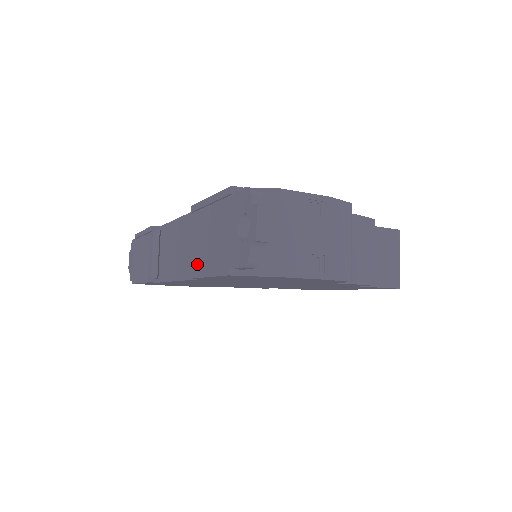
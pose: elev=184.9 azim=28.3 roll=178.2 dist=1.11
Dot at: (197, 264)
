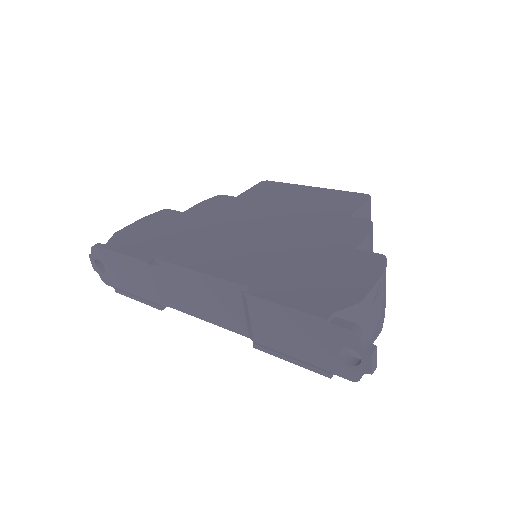
Dot at: (267, 342)
